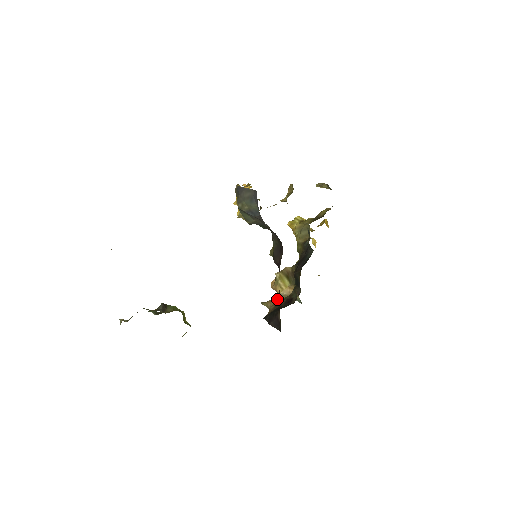
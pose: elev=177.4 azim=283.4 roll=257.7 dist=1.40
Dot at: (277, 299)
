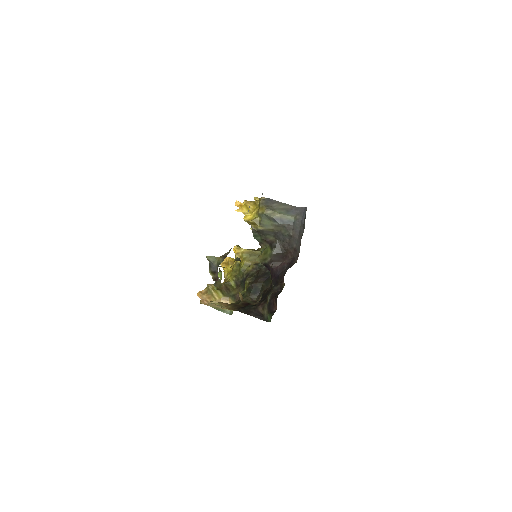
Dot at: (273, 293)
